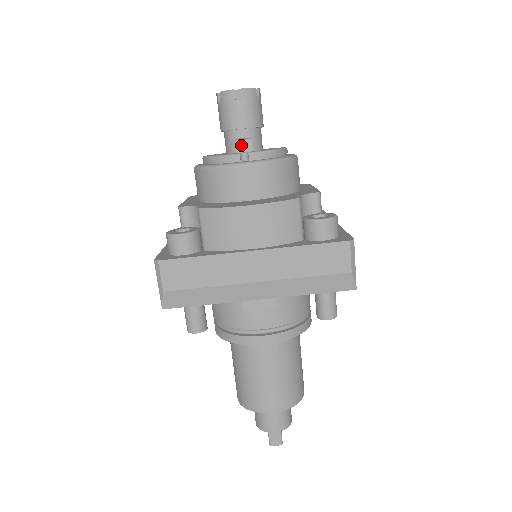
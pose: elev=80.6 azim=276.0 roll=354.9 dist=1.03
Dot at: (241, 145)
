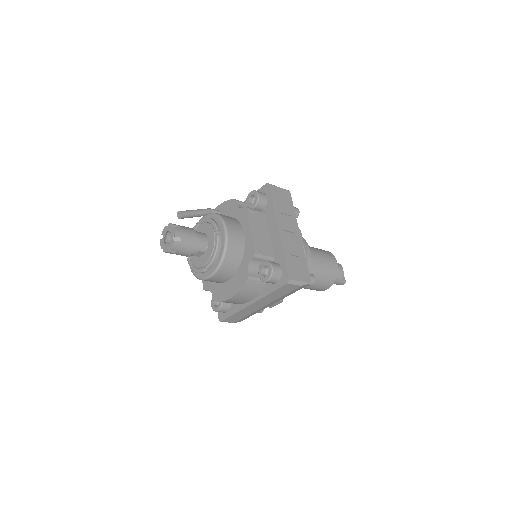
Dot at: (198, 255)
